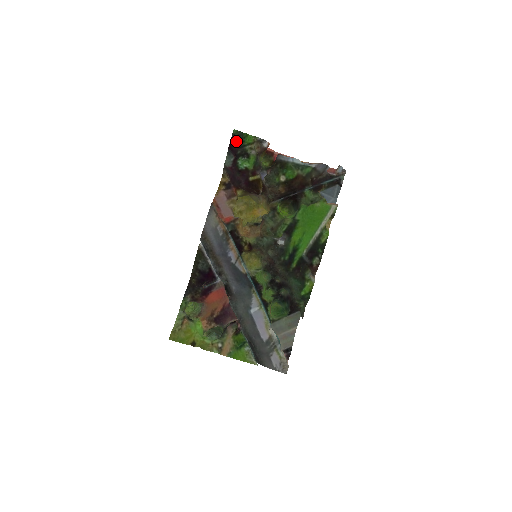
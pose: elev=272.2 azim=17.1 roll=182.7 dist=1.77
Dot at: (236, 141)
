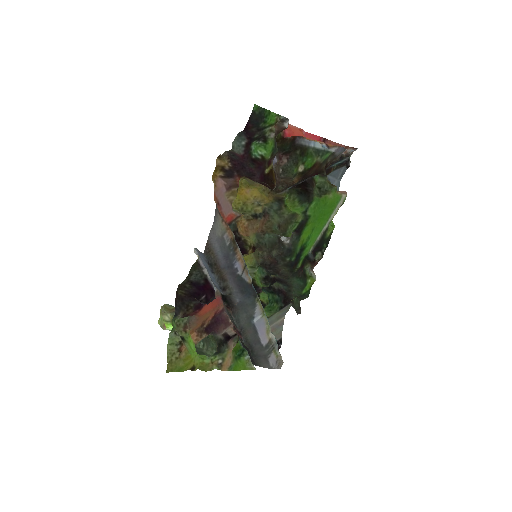
Dot at: (255, 121)
